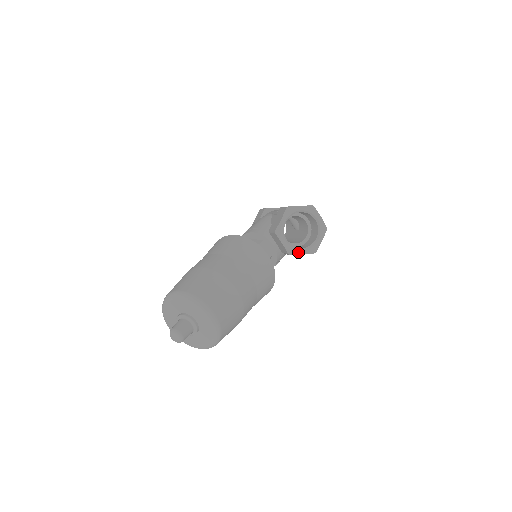
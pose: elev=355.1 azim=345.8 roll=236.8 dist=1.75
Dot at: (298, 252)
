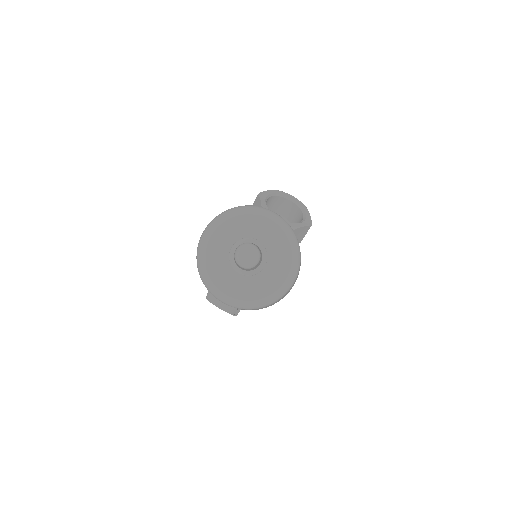
Dot at: (297, 225)
